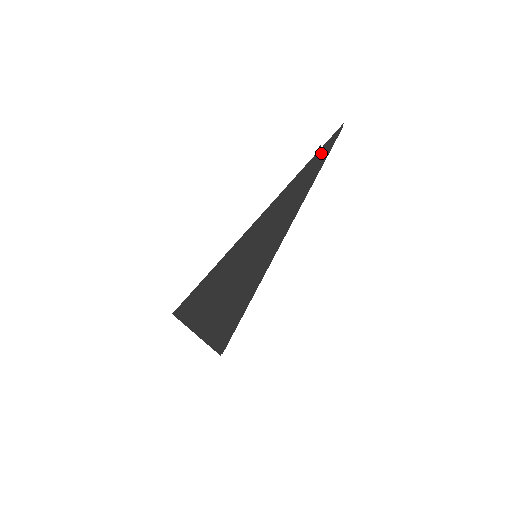
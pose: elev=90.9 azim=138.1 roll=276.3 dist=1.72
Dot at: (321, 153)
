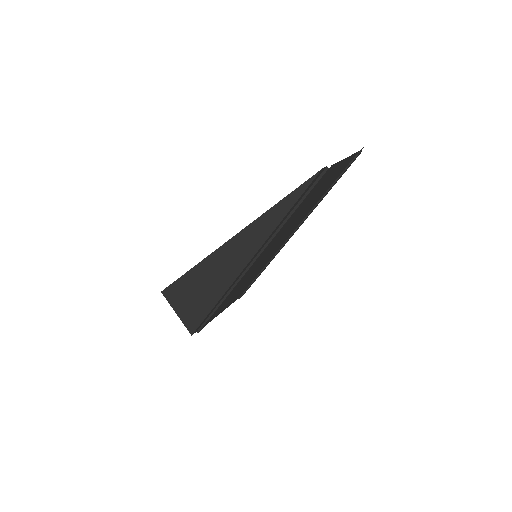
Dot at: (293, 196)
